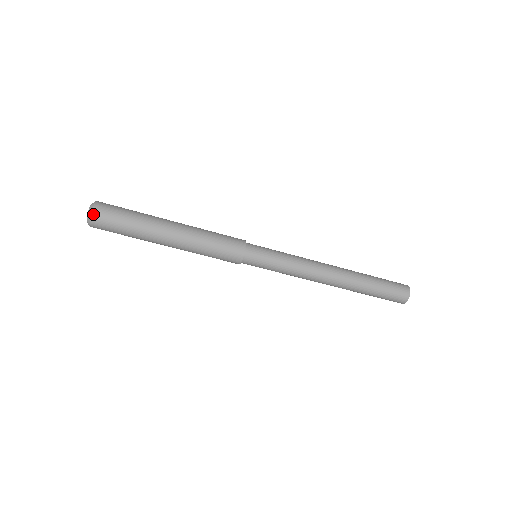
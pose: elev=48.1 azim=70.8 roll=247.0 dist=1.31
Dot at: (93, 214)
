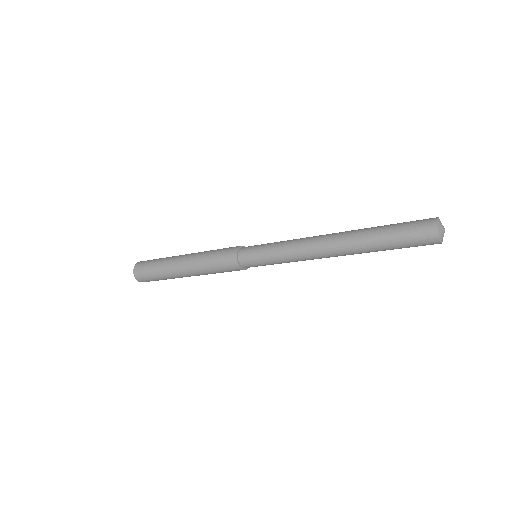
Dot at: (137, 280)
